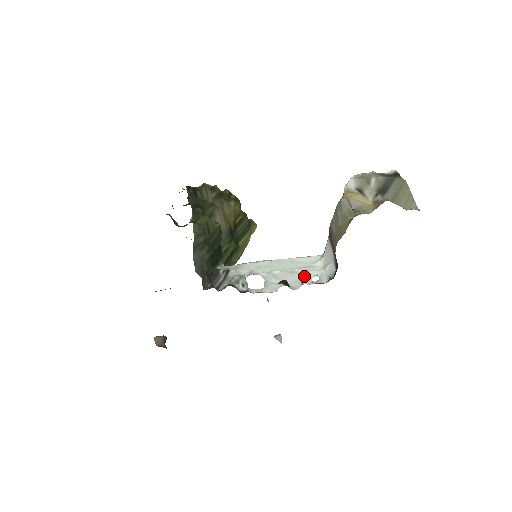
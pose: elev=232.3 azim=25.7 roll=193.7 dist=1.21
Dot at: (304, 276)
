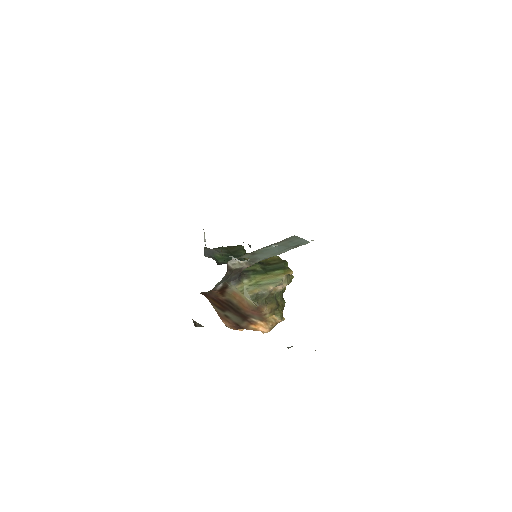
Dot at: occluded
